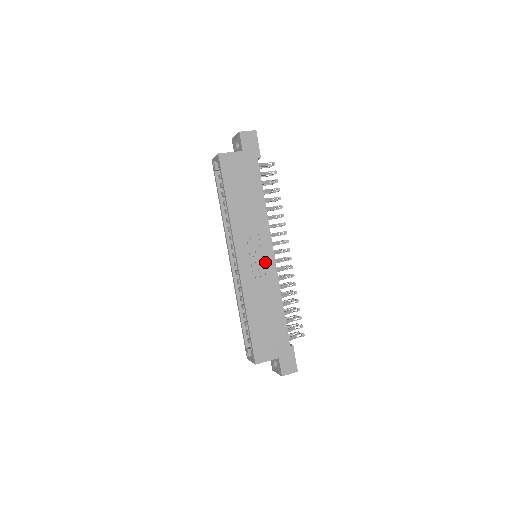
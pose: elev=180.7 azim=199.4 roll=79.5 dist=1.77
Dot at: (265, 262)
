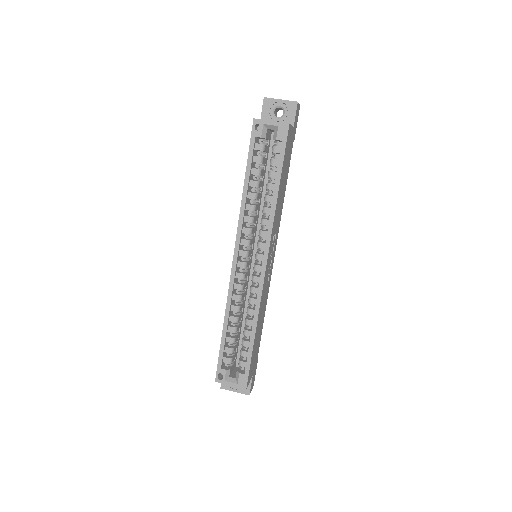
Dot at: (271, 266)
